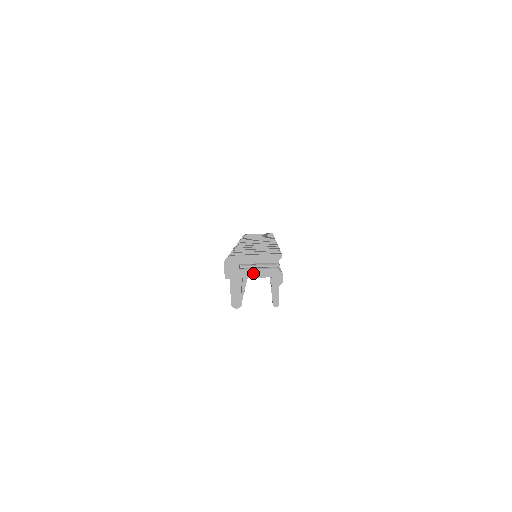
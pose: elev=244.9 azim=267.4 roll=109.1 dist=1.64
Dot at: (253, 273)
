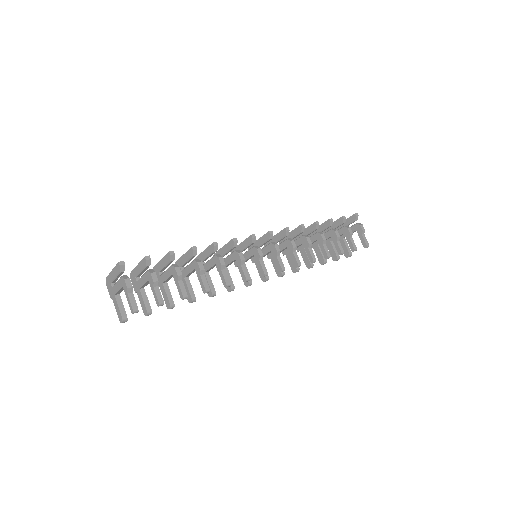
Dot at: (116, 287)
